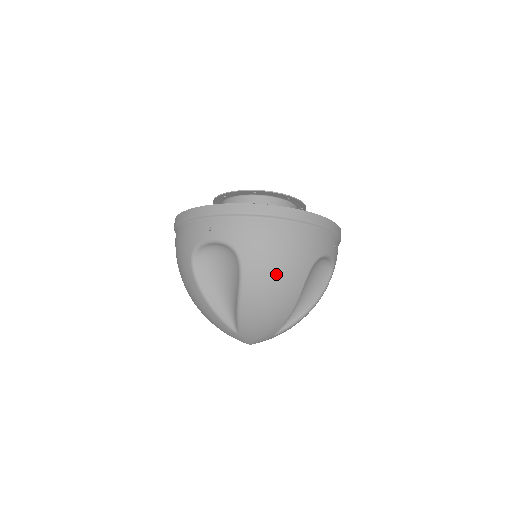
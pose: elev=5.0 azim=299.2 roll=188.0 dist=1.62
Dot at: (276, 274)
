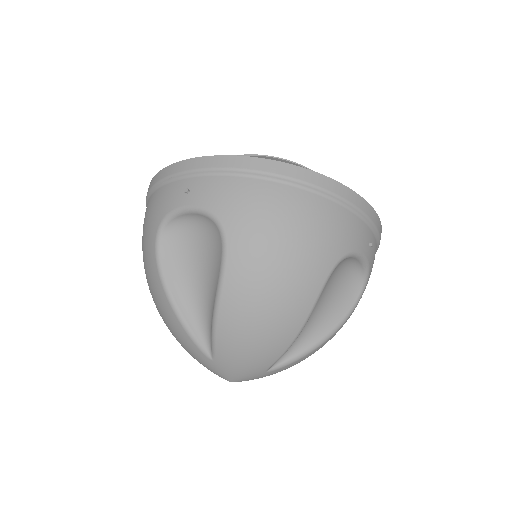
Dot at: (278, 266)
